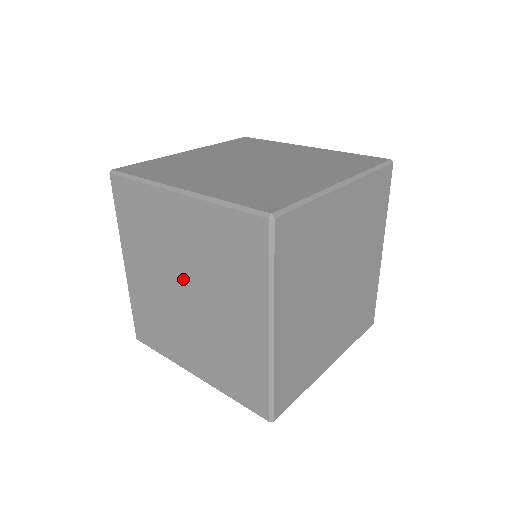
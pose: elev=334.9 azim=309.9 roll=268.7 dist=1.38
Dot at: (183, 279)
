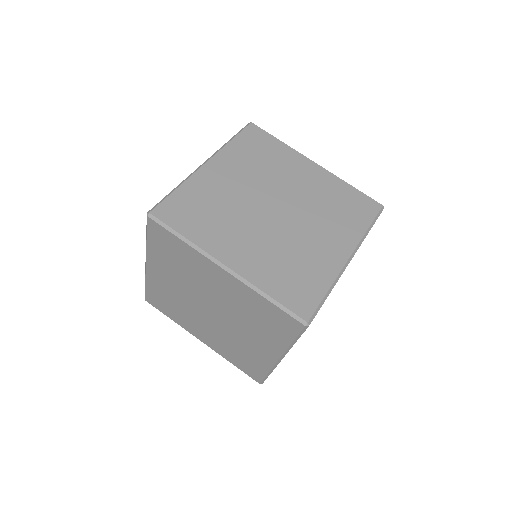
Dot at: (210, 304)
